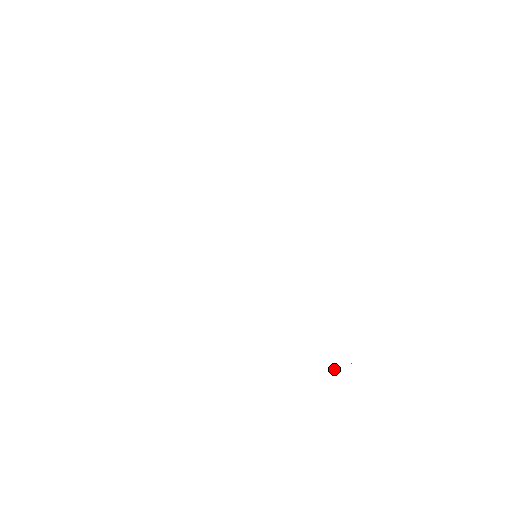
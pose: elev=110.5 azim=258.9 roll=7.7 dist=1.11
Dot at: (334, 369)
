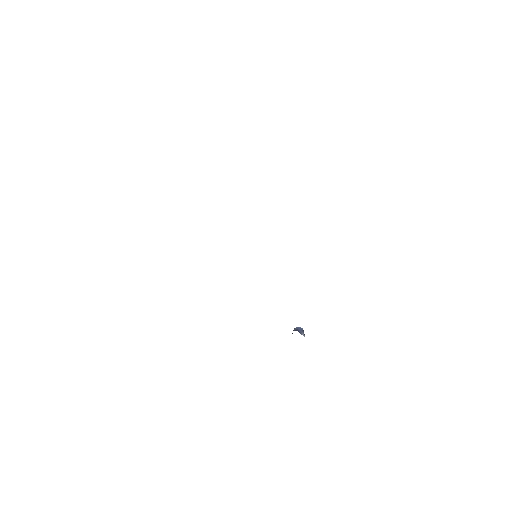
Dot at: occluded
